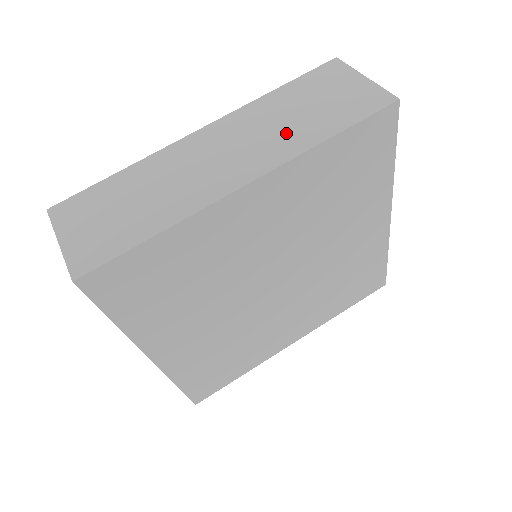
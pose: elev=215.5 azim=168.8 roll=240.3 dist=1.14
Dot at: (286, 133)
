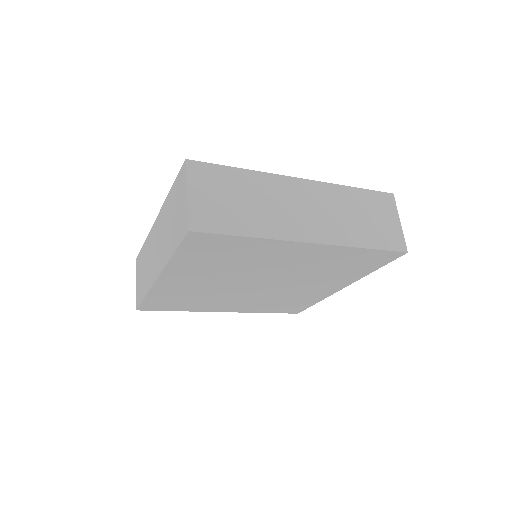
Dot at: (166, 242)
